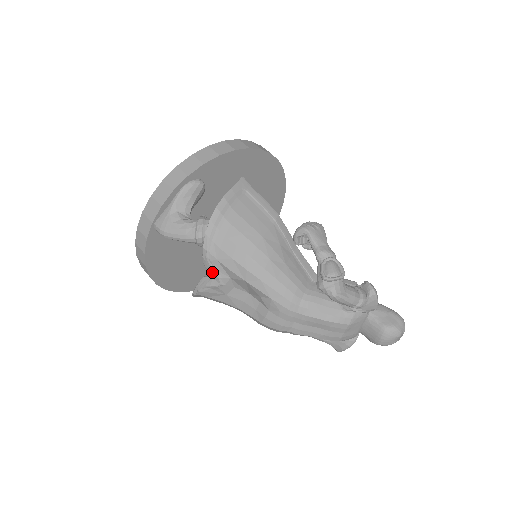
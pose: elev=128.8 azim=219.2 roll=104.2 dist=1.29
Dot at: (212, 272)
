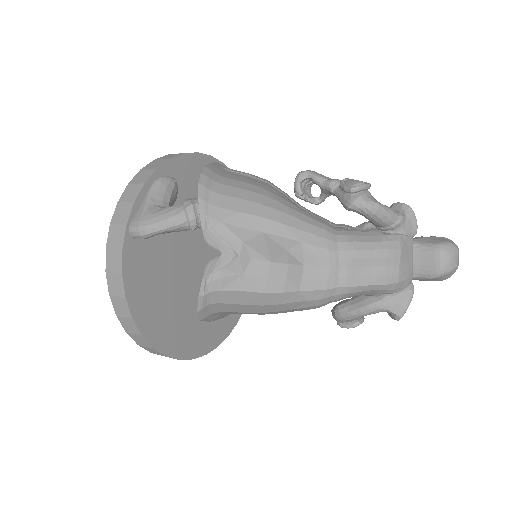
Dot at: (218, 243)
